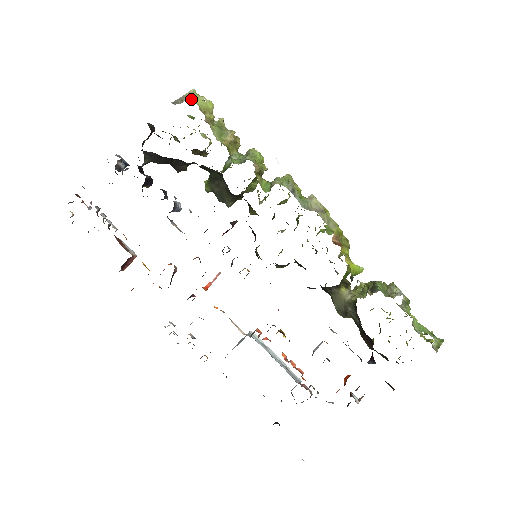
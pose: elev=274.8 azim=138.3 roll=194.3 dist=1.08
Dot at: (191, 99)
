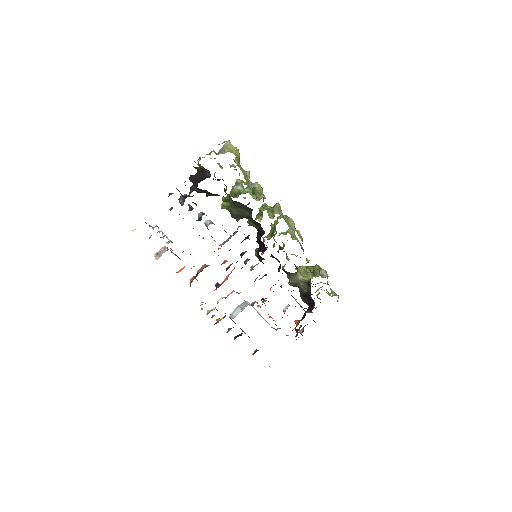
Dot at: (230, 149)
